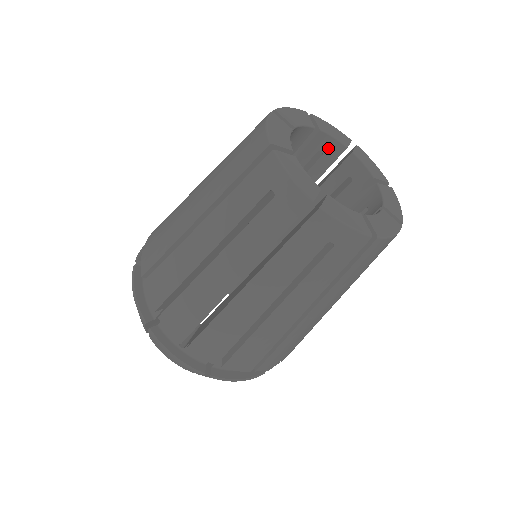
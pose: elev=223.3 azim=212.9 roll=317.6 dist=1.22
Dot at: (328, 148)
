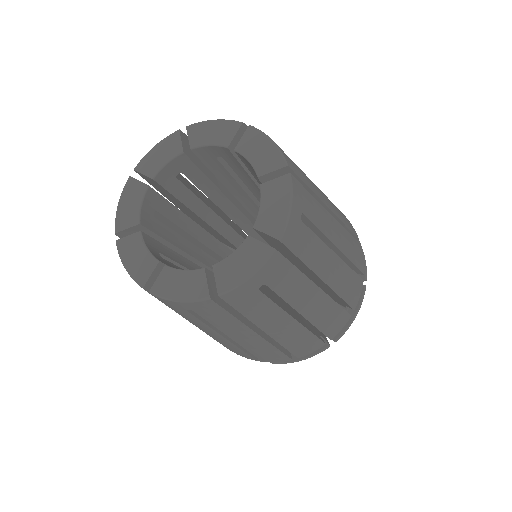
Dot at: (219, 153)
